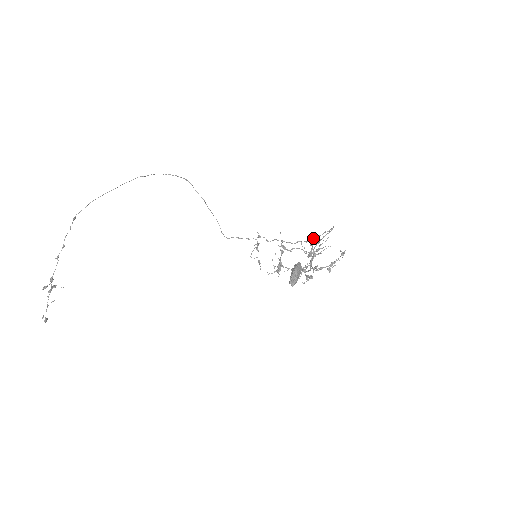
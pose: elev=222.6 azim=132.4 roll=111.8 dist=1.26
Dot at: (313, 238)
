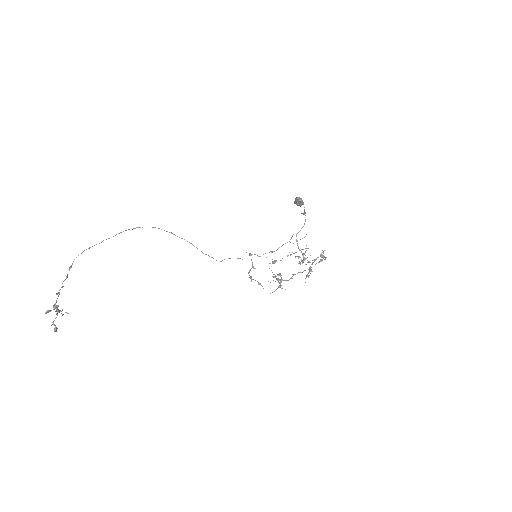
Dot at: occluded
